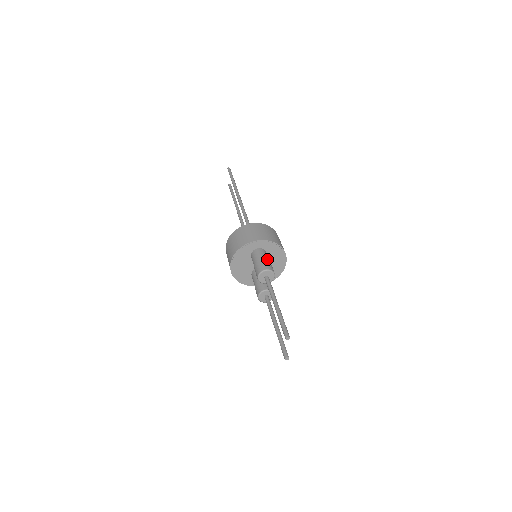
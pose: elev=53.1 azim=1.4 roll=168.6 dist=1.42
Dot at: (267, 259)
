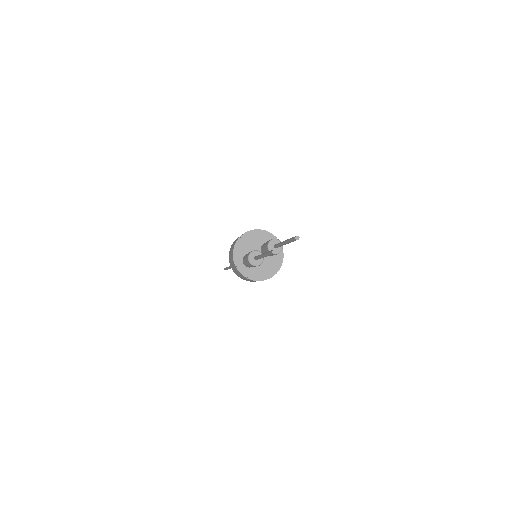
Dot at: occluded
